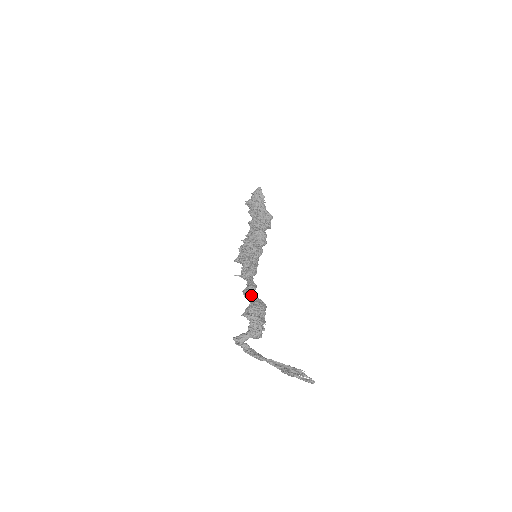
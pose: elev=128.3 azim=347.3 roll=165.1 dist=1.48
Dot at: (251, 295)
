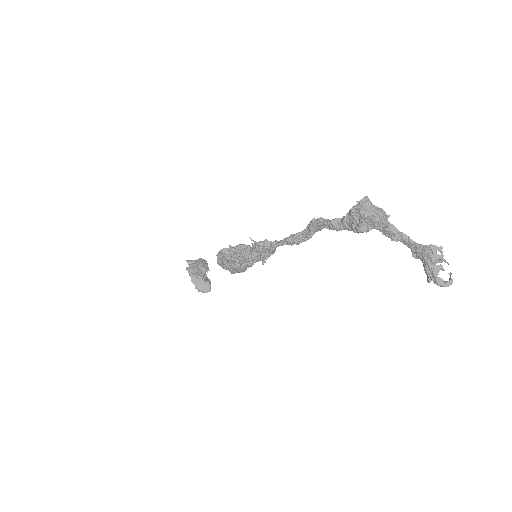
Dot at: (328, 223)
